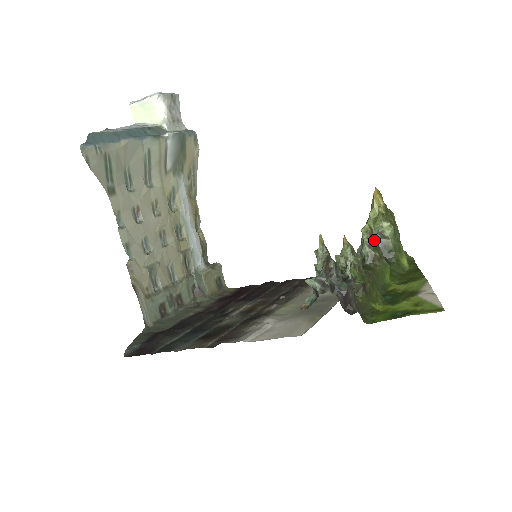
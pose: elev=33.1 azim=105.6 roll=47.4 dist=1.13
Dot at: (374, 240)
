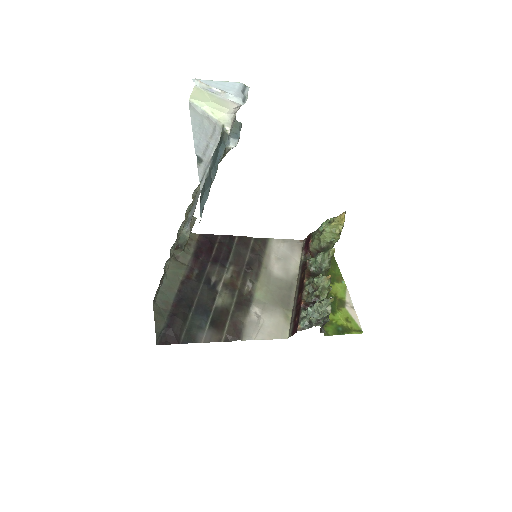
Dot at: occluded
